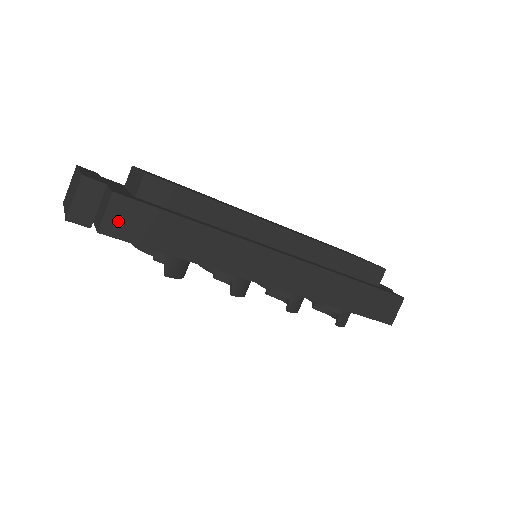
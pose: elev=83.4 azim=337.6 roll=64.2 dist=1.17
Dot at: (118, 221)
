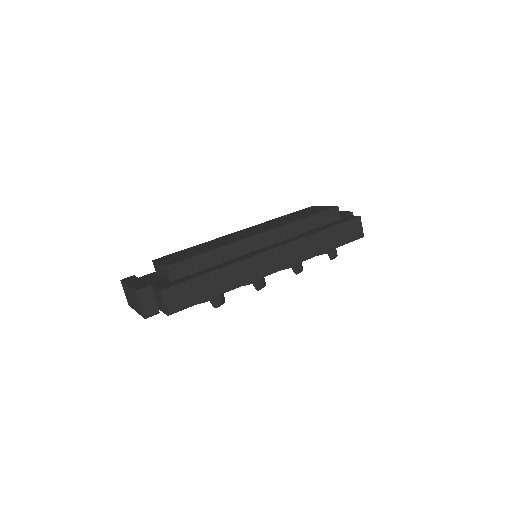
Dot at: (173, 302)
